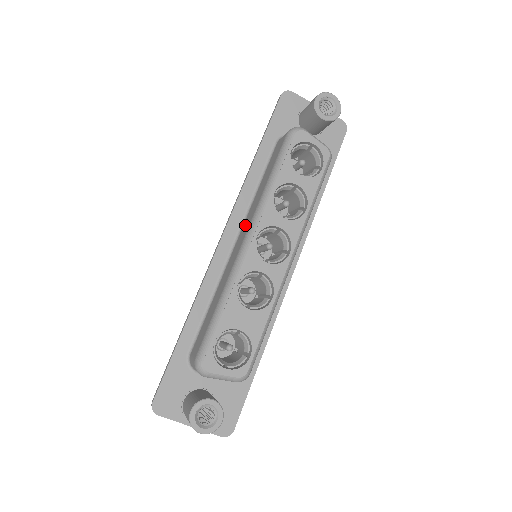
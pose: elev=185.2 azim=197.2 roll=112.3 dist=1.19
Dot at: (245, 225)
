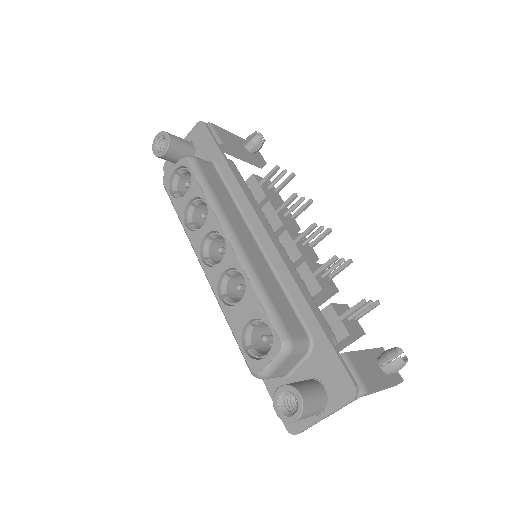
Dot at: occluded
